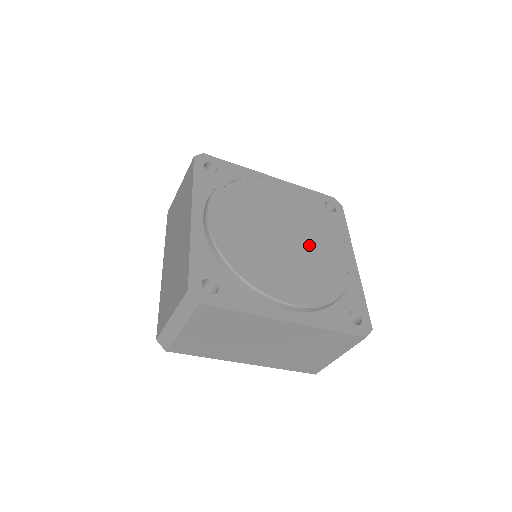
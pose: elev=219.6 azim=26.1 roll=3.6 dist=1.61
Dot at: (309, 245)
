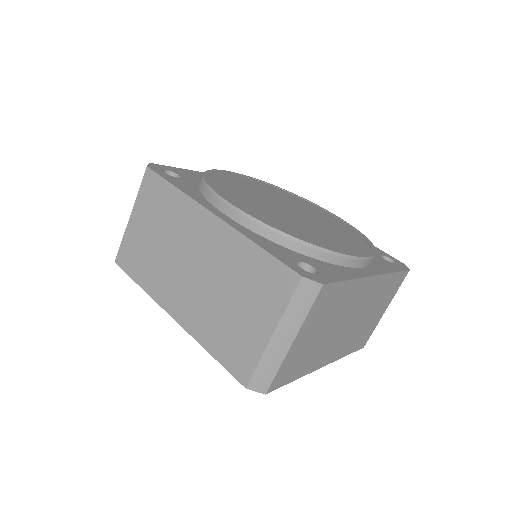
Dot at: (311, 214)
